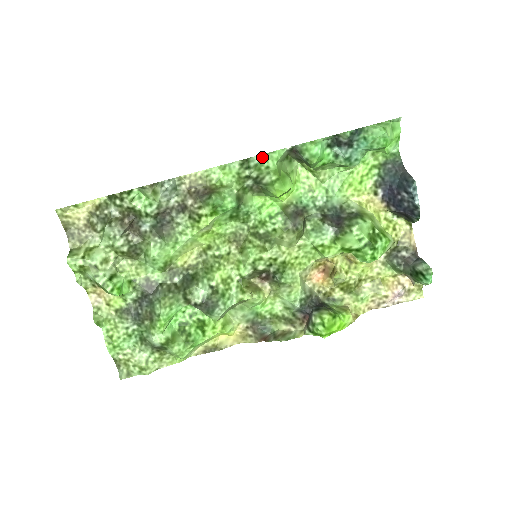
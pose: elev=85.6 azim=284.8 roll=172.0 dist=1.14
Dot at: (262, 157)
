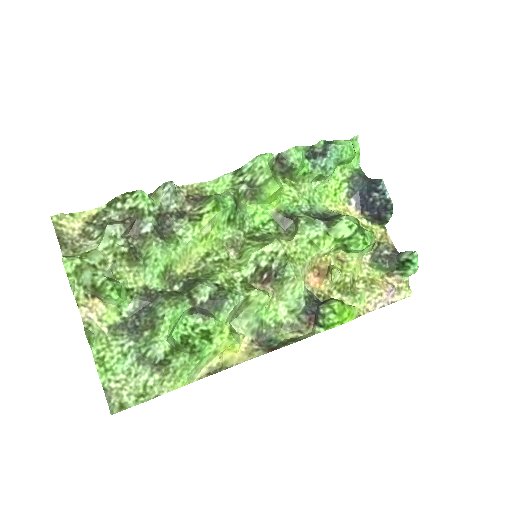
Dot at: (255, 159)
